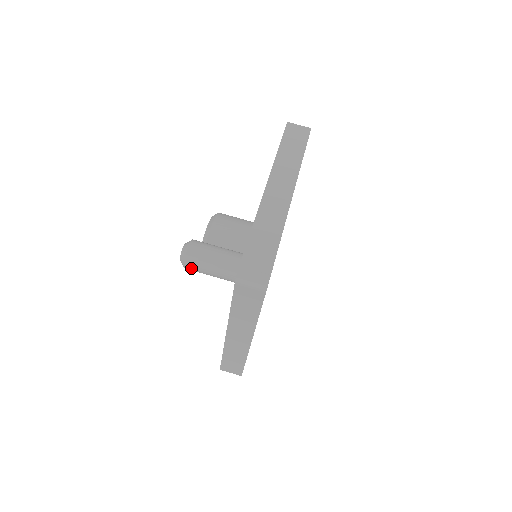
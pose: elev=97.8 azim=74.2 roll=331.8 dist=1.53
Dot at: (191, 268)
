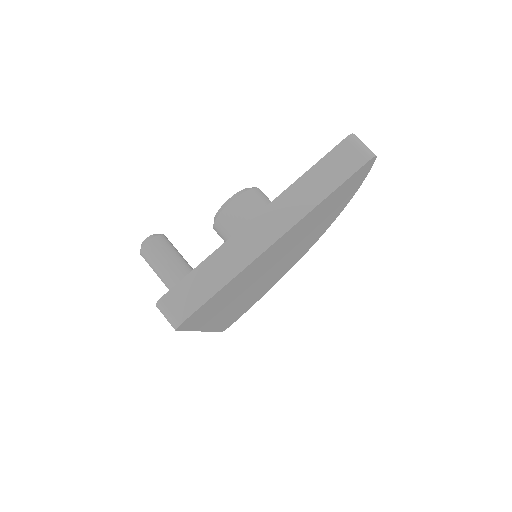
Dot at: occluded
